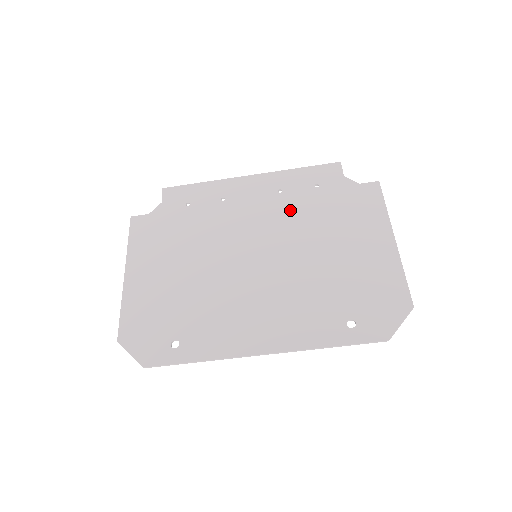
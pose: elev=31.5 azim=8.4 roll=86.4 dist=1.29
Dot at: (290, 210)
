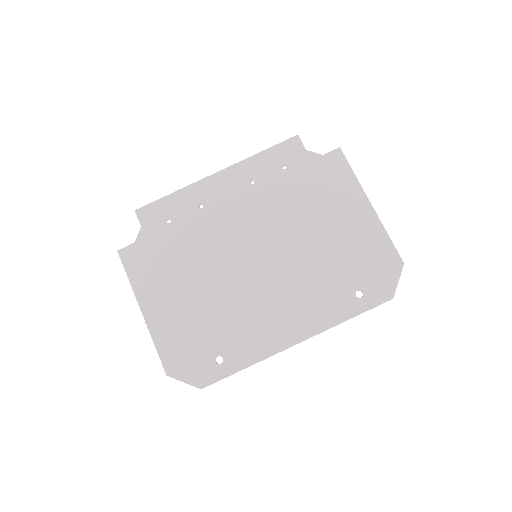
Dot at: (269, 200)
